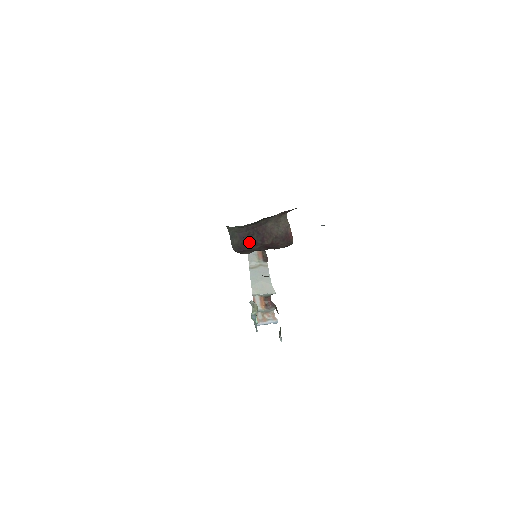
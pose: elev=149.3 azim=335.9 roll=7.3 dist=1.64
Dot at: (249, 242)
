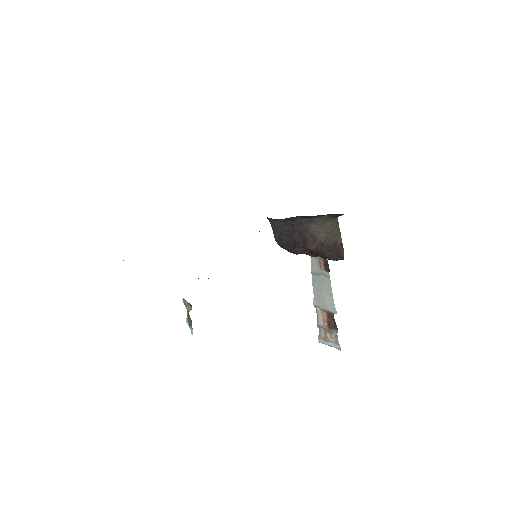
Dot at: (290, 240)
